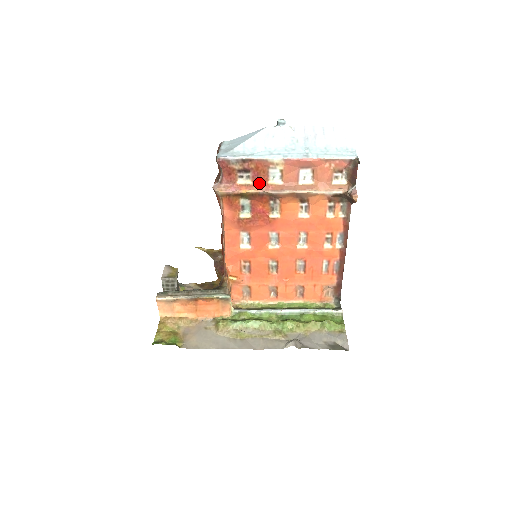
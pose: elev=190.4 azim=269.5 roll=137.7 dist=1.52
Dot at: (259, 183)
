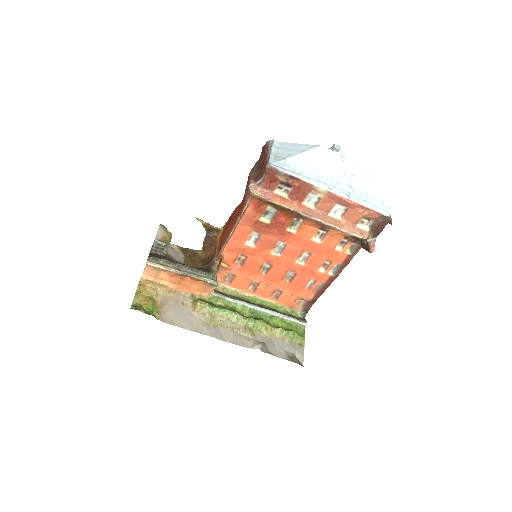
Dot at: (294, 200)
